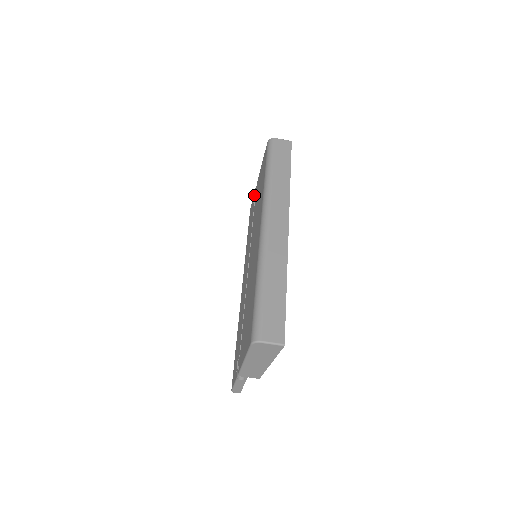
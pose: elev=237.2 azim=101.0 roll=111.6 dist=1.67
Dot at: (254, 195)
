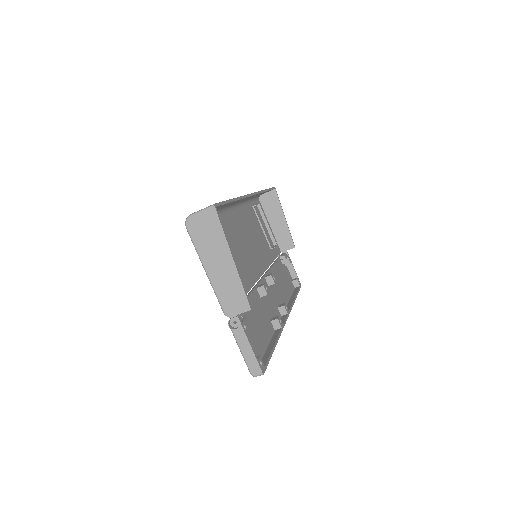
Dot at: occluded
